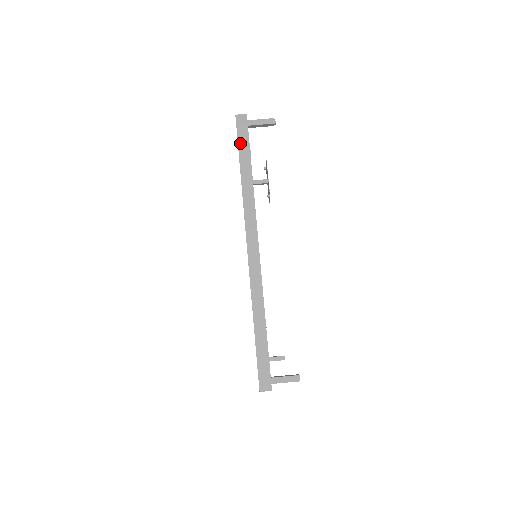
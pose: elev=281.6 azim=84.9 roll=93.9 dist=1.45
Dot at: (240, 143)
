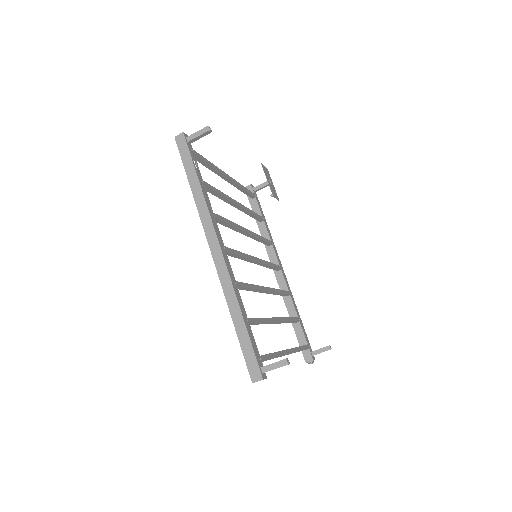
Dot at: (184, 160)
